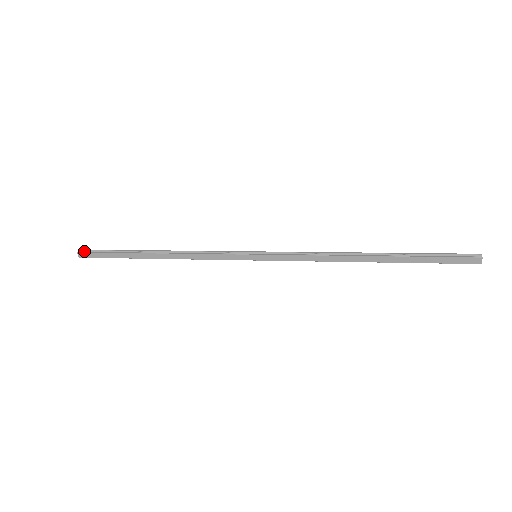
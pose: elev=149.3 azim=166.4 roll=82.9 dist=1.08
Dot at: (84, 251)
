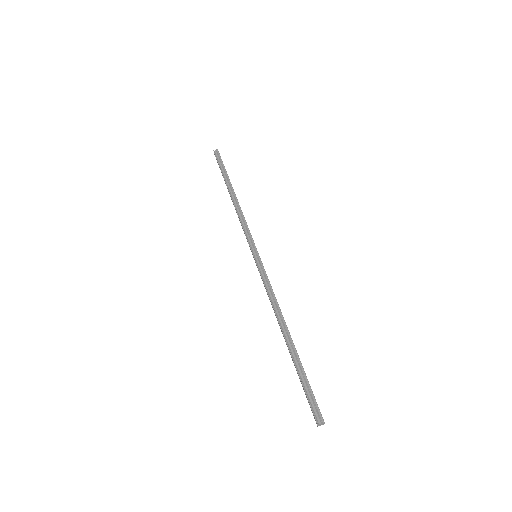
Dot at: (217, 152)
